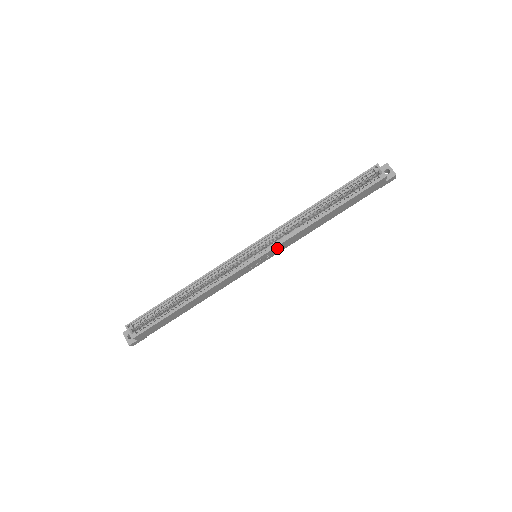
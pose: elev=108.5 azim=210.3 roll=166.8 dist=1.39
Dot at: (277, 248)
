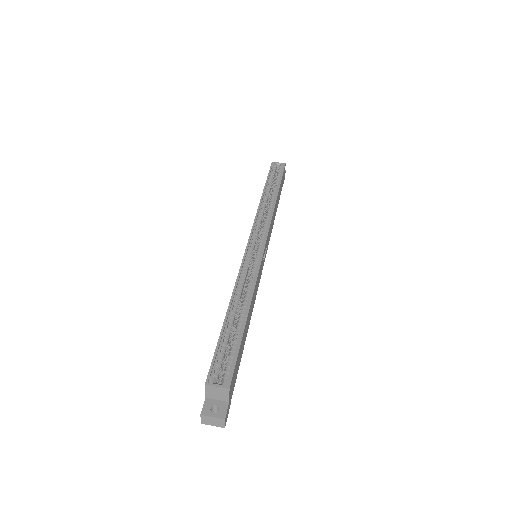
Dot at: (268, 235)
